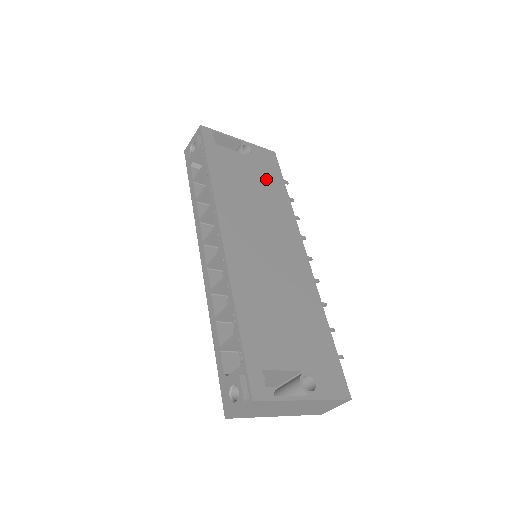
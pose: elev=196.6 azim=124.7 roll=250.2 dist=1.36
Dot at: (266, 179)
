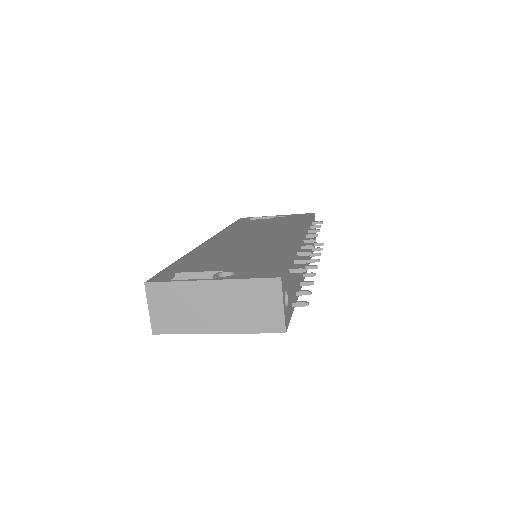
Dot at: (289, 221)
